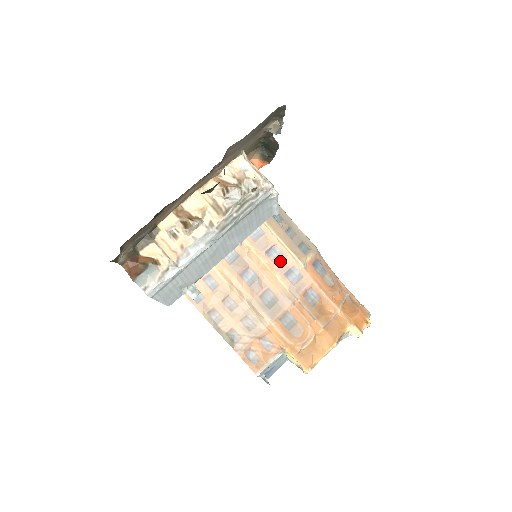
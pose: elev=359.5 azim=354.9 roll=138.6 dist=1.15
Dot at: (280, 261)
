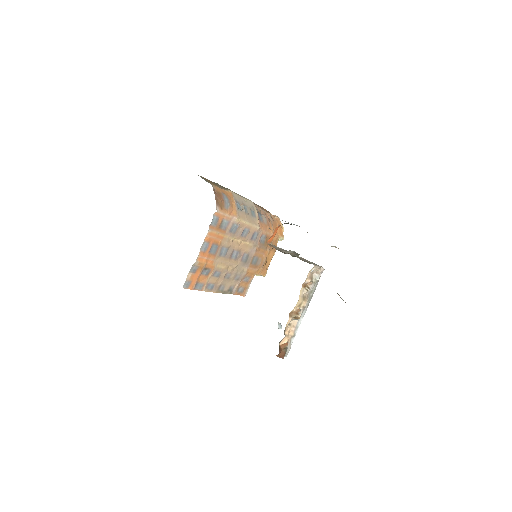
Dot at: (248, 234)
